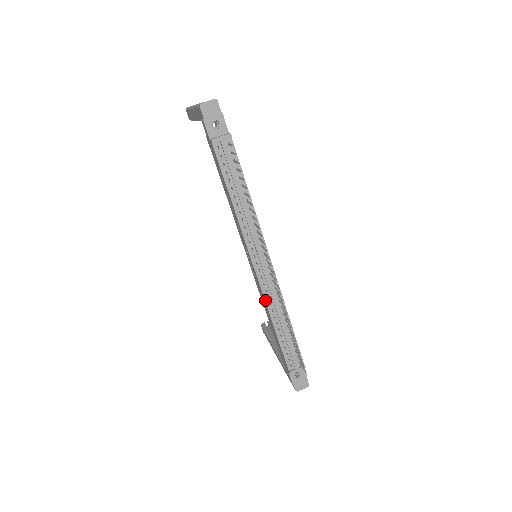
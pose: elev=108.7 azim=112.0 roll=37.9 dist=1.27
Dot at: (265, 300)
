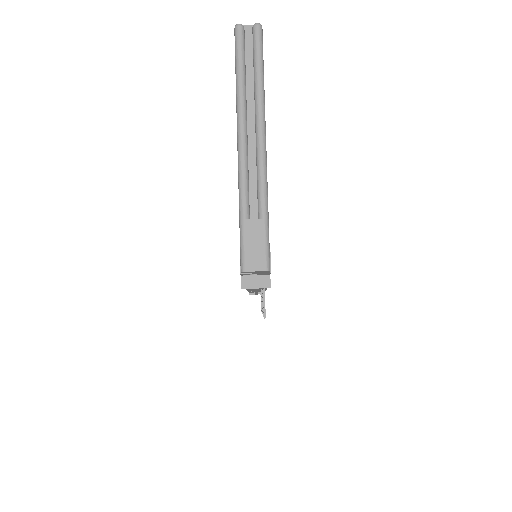
Dot at: occluded
